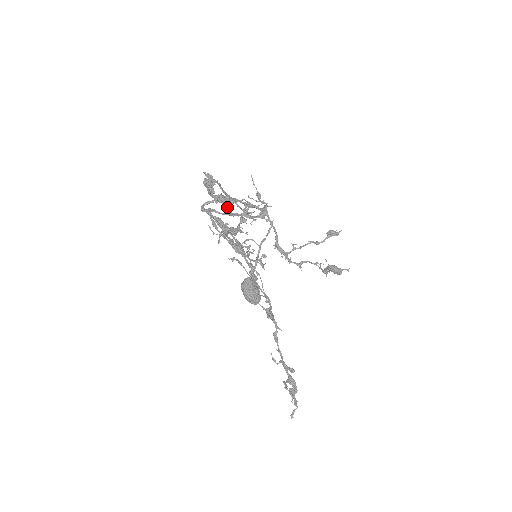
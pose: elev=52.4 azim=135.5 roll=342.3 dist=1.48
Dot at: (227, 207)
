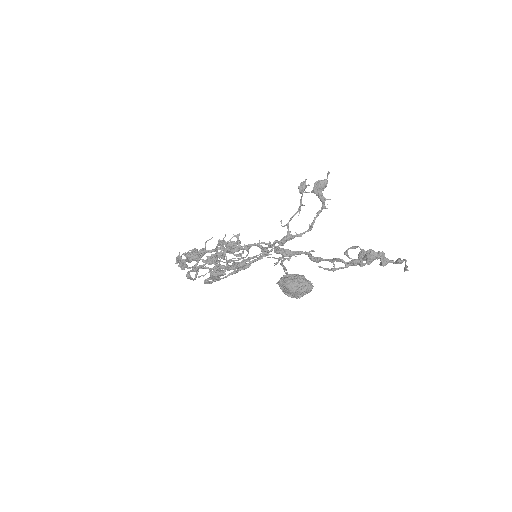
Dot at: (191, 251)
